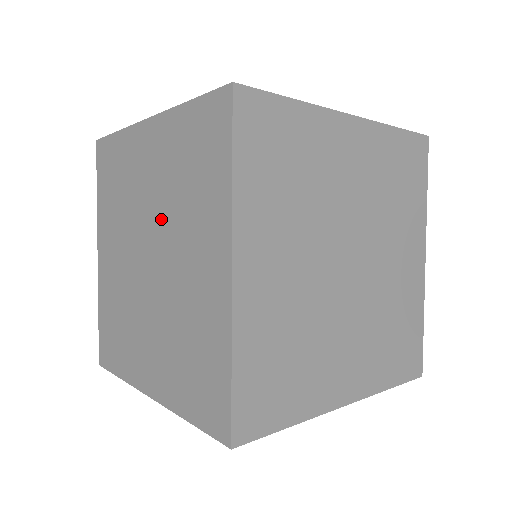
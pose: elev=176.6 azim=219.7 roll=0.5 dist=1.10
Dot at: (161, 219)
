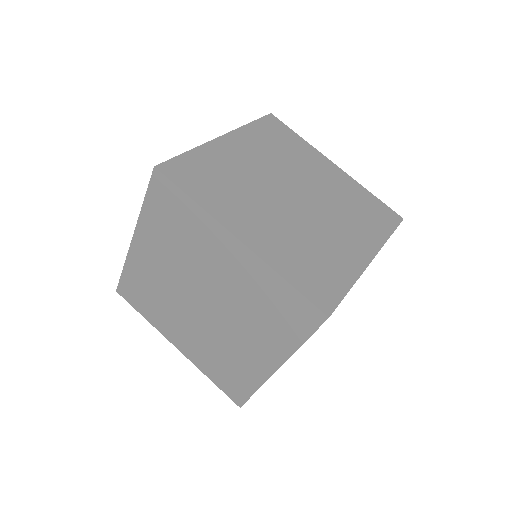
Dot at: occluded
